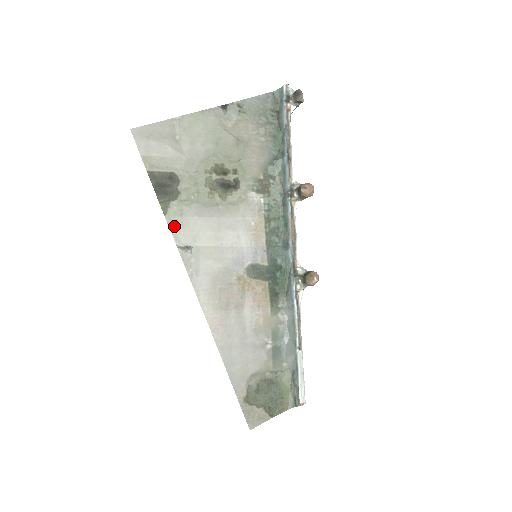
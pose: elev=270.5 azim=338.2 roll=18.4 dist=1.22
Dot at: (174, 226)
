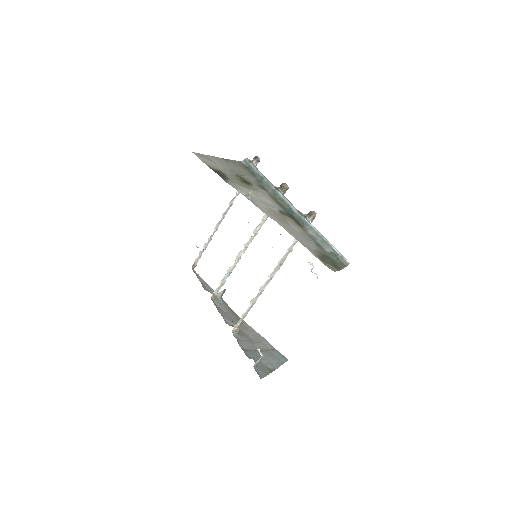
Dot at: (235, 187)
